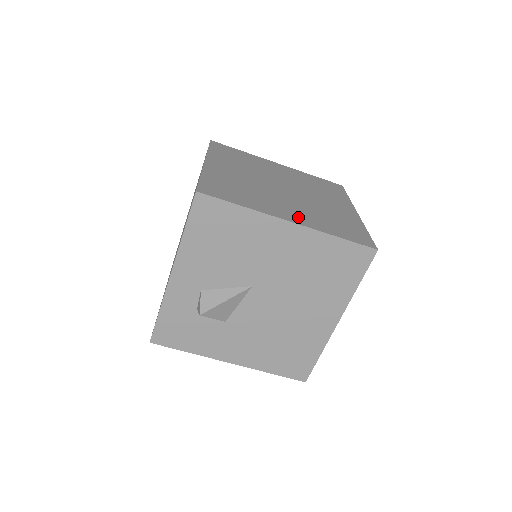
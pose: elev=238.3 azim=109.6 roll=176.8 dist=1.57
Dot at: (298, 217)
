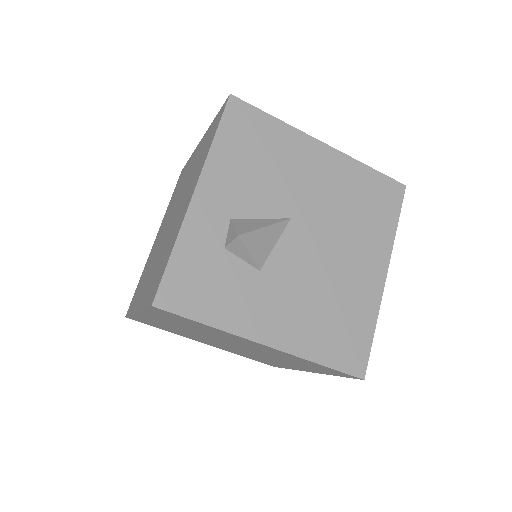
Dot at: occluded
